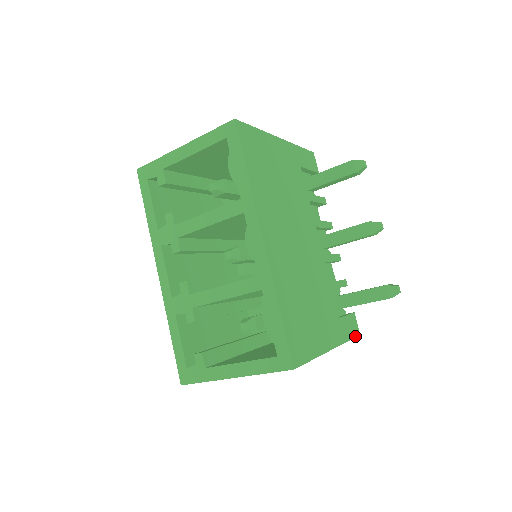
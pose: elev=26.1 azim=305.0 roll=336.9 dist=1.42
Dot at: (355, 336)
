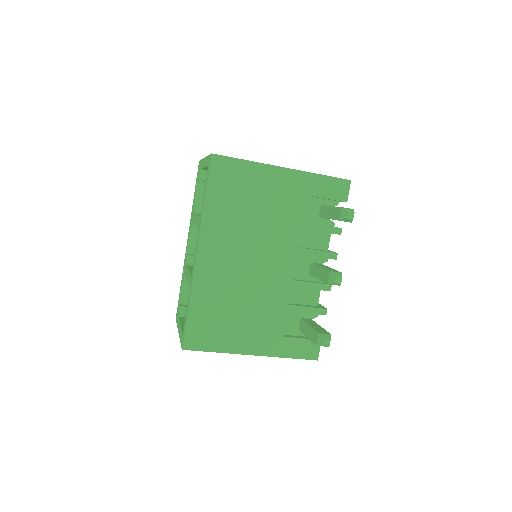
Dot at: (306, 358)
